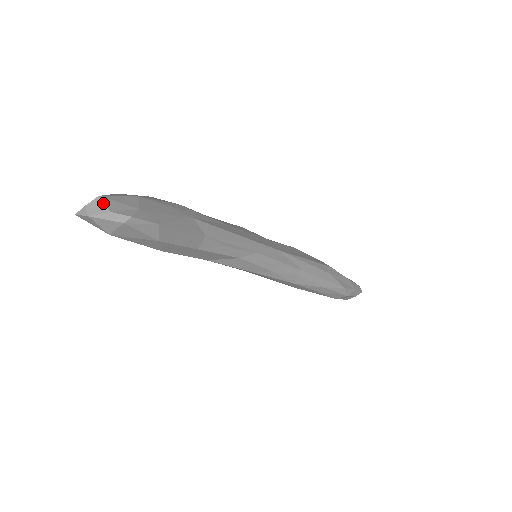
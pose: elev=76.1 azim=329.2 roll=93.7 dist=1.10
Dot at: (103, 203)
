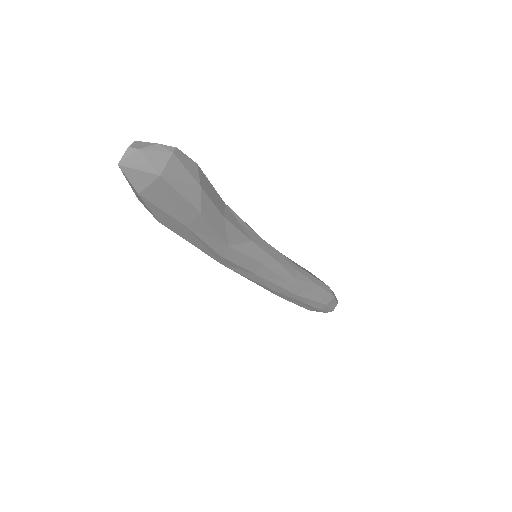
Dot at: (144, 142)
